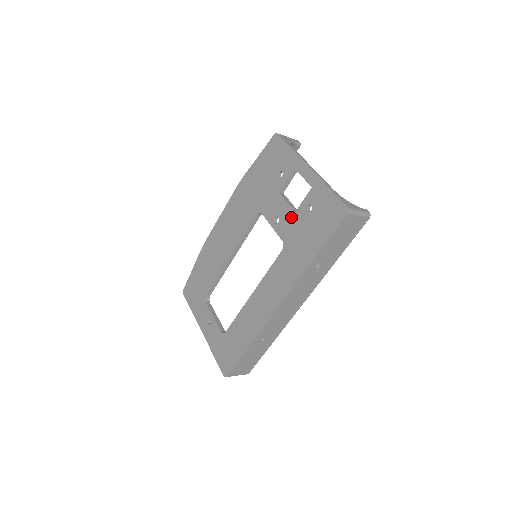
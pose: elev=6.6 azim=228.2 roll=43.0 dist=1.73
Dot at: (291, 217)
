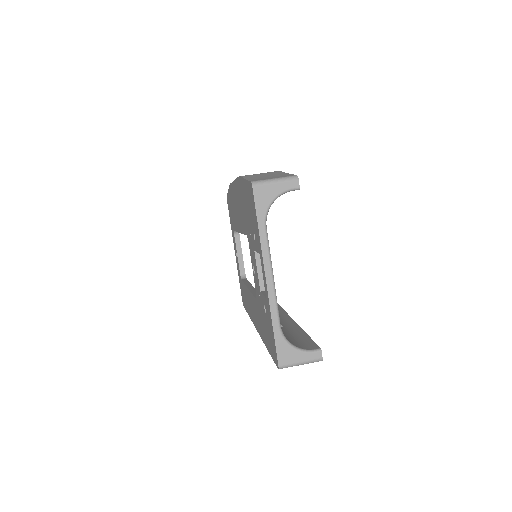
Dot at: (258, 289)
